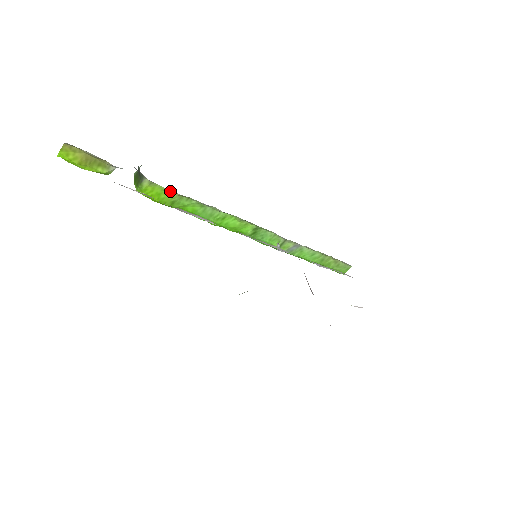
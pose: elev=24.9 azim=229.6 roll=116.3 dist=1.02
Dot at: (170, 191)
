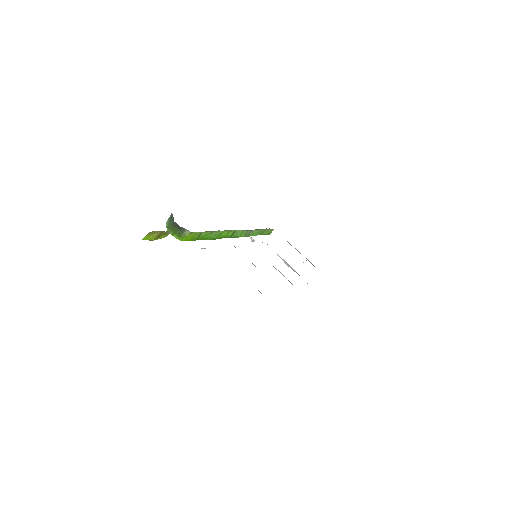
Dot at: (199, 232)
